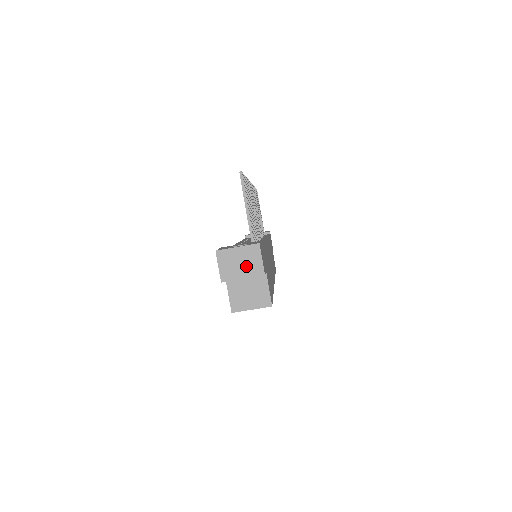
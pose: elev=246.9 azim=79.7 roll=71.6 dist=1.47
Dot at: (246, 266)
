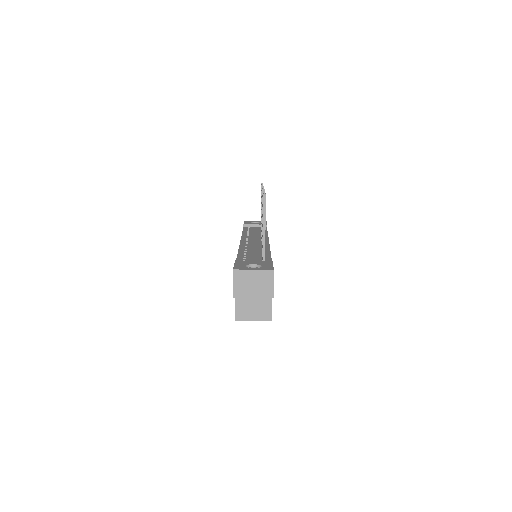
Dot at: (258, 288)
